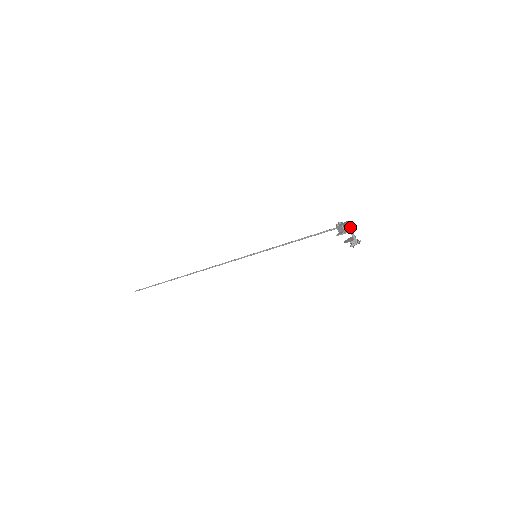
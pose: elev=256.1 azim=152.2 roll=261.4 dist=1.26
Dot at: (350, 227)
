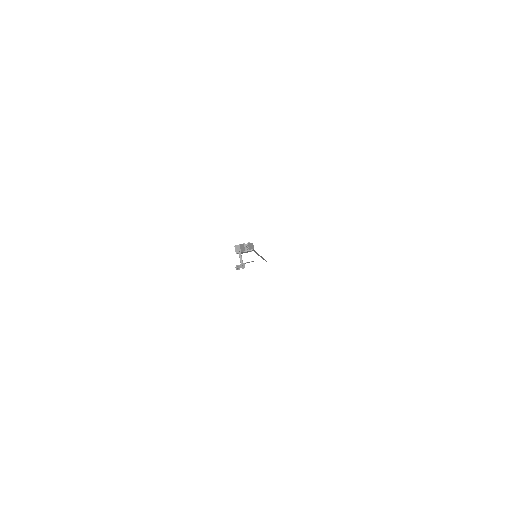
Dot at: (236, 248)
